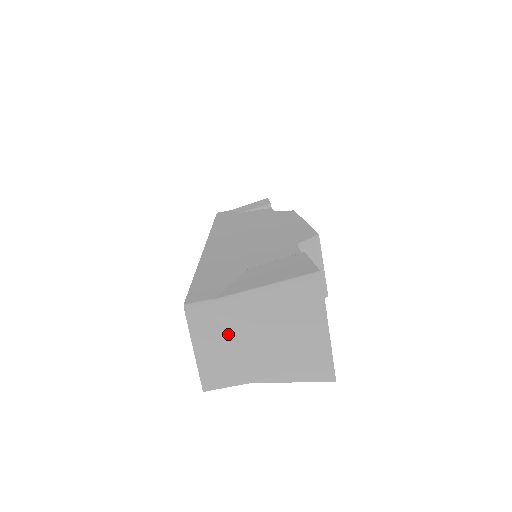
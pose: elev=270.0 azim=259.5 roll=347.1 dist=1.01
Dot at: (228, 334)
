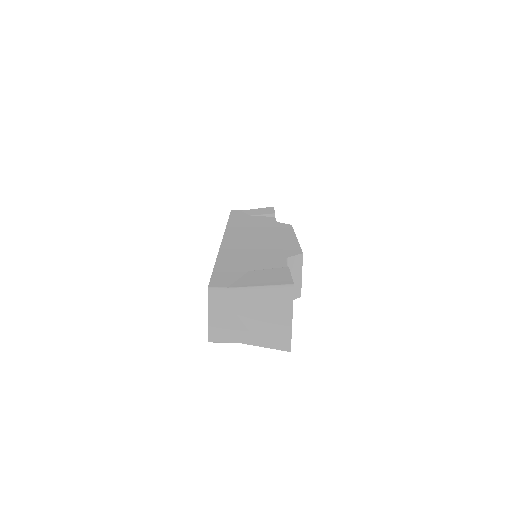
Dot at: (231, 310)
